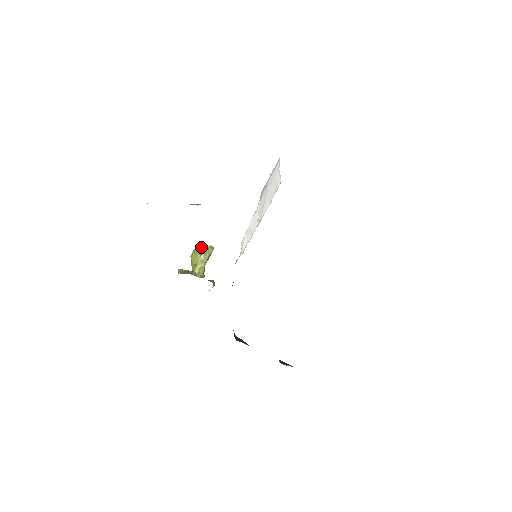
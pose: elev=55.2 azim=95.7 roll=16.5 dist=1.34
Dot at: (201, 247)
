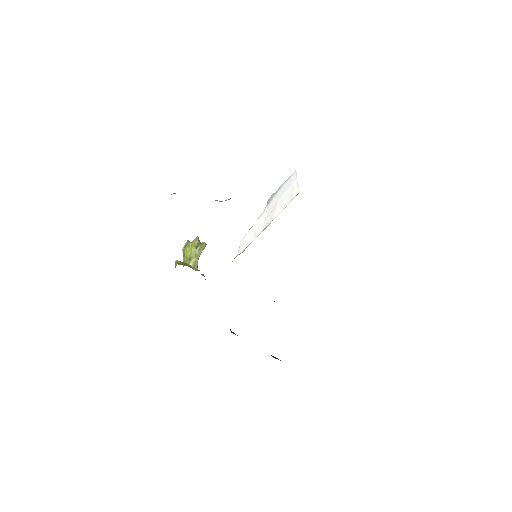
Dot at: (198, 242)
